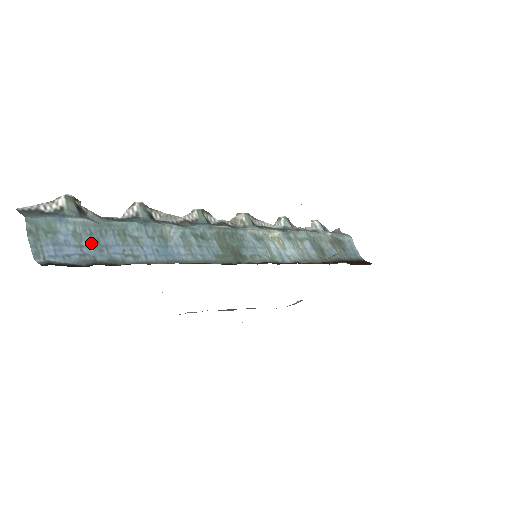
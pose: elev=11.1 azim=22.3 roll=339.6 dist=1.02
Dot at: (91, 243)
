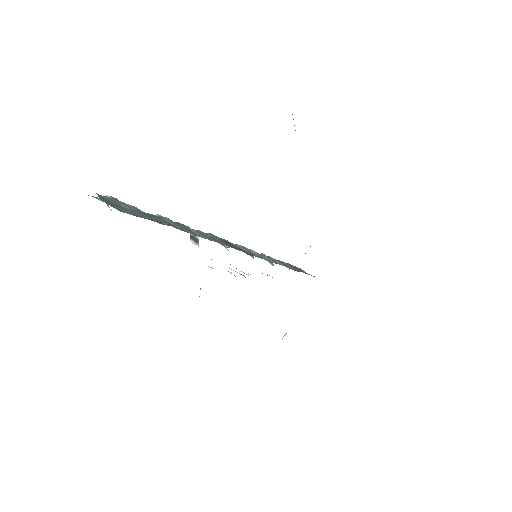
Dot at: (149, 218)
